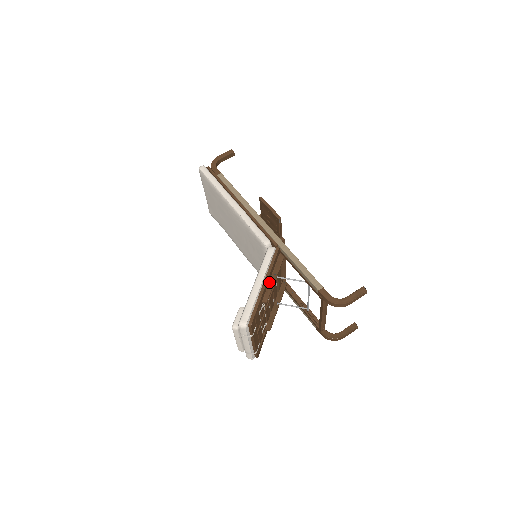
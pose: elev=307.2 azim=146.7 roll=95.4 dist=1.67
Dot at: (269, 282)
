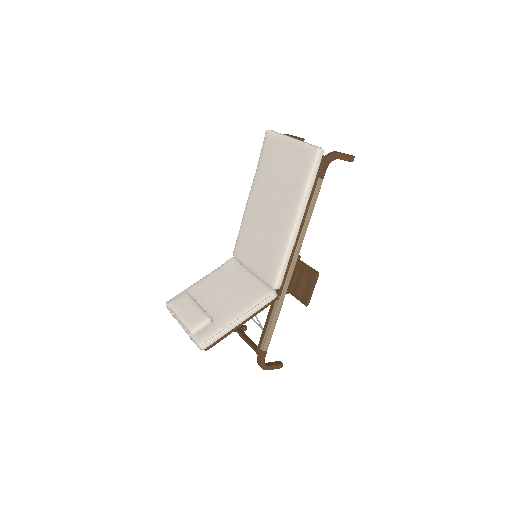
Dot at: occluded
